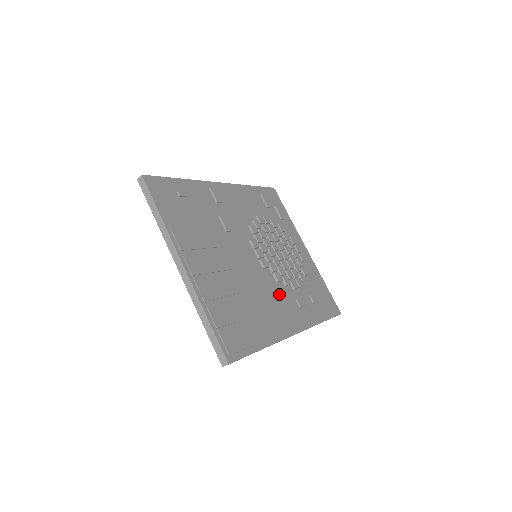
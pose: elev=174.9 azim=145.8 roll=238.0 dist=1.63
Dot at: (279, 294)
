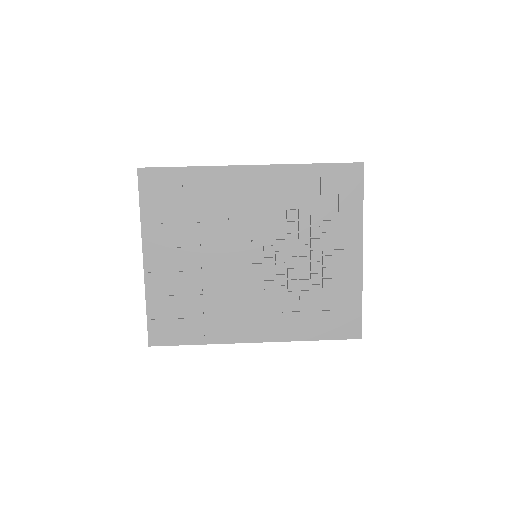
Dot at: (259, 302)
